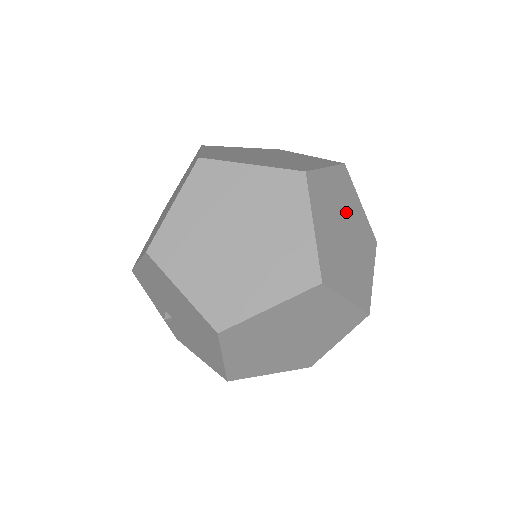
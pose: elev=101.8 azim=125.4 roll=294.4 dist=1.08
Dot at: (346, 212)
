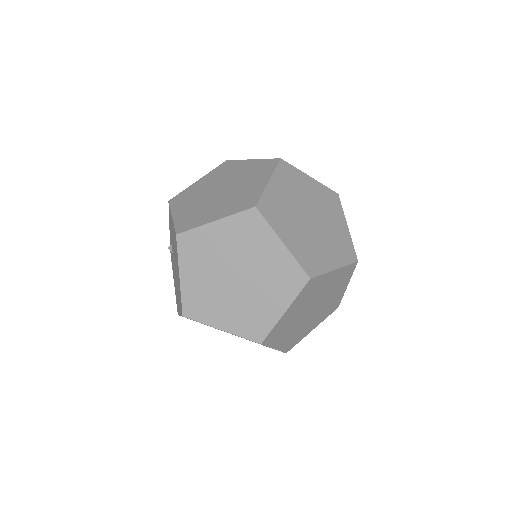
Dot at: (326, 295)
